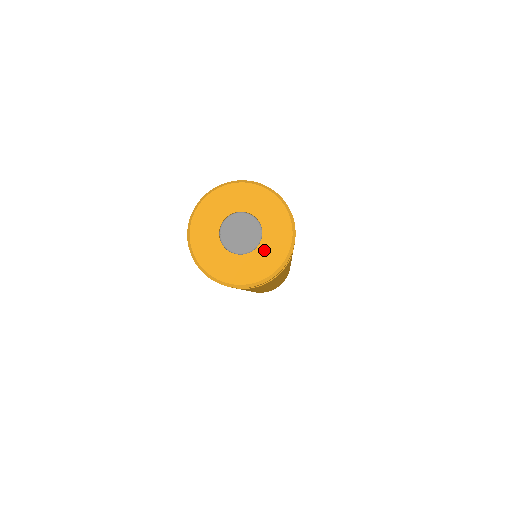
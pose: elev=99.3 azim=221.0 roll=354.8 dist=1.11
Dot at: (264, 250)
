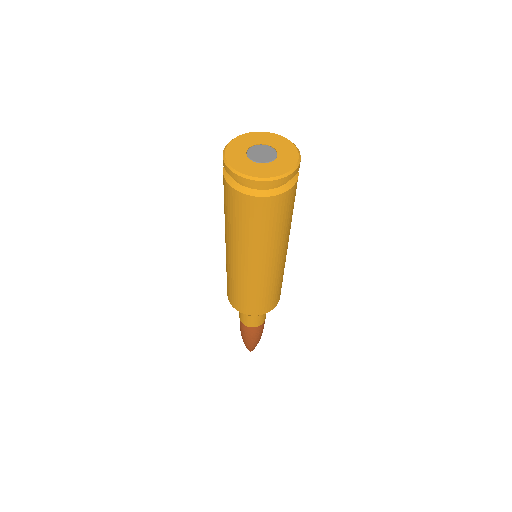
Dot at: (279, 161)
